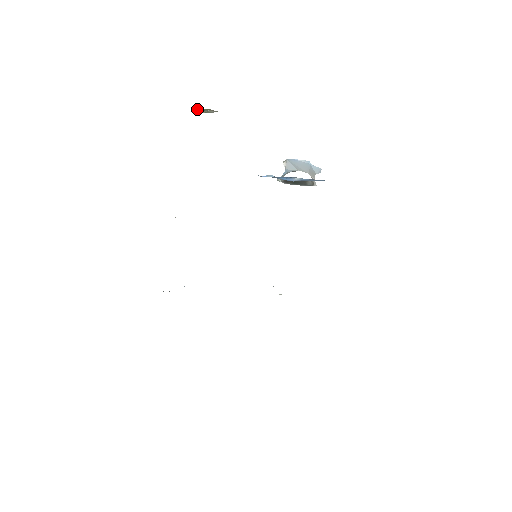
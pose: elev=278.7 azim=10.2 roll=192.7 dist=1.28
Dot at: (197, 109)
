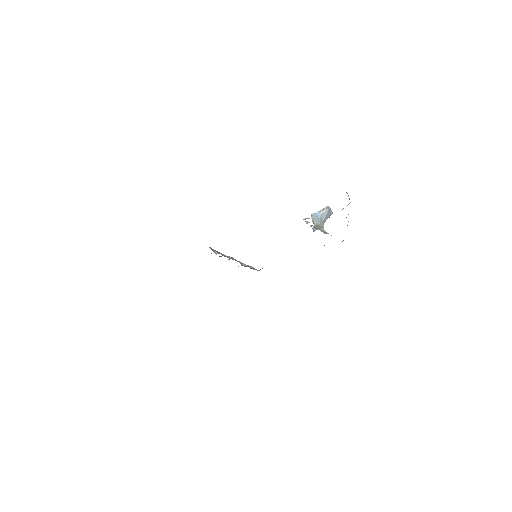
Dot at: occluded
